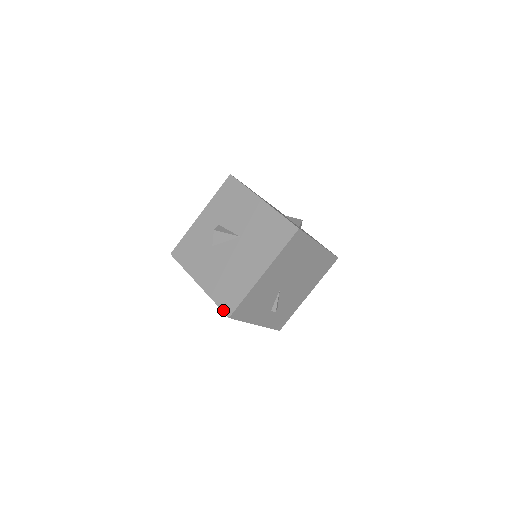
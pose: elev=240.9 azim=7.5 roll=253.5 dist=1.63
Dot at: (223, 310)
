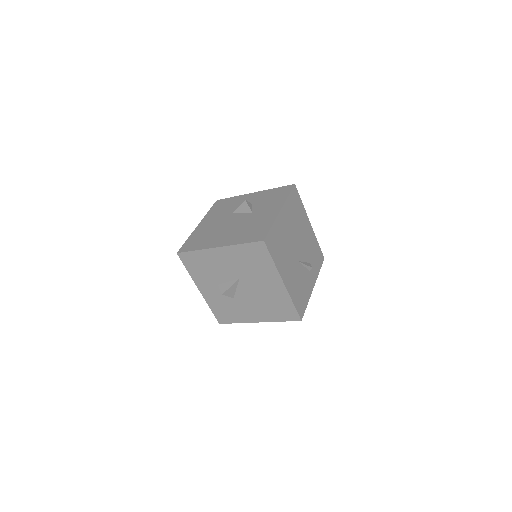
Dot at: occluded
